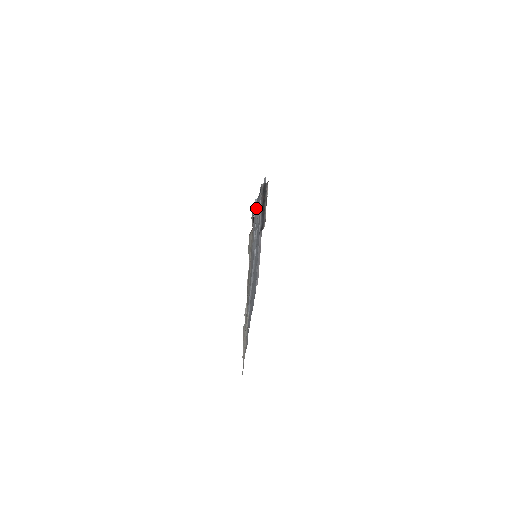
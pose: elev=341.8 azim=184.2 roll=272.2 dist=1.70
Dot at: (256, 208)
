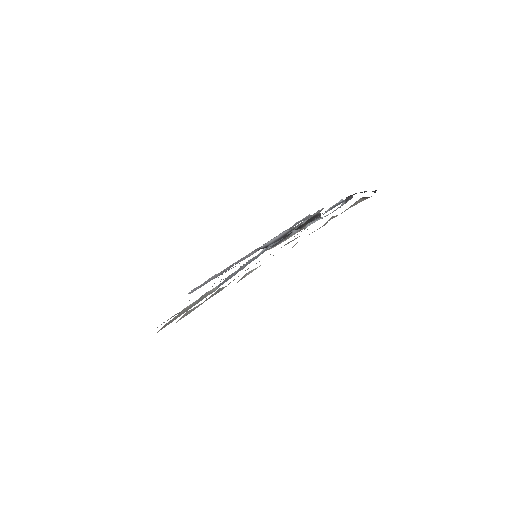
Dot at: occluded
